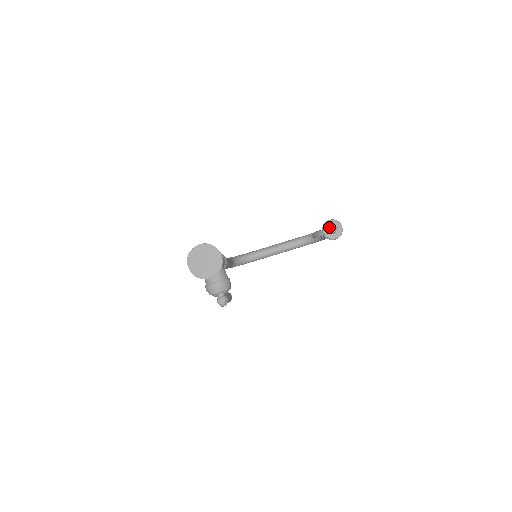
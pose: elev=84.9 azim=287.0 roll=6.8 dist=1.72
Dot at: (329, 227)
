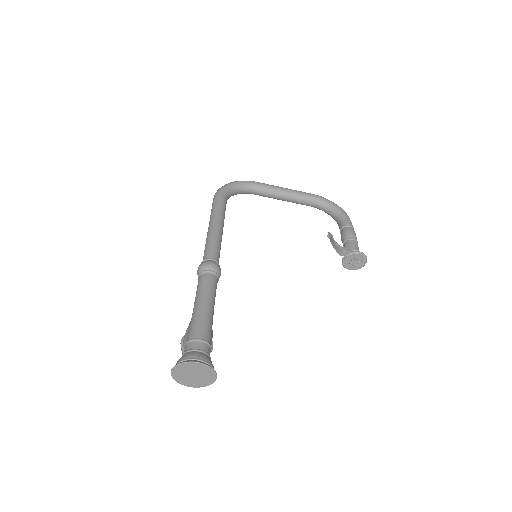
Dot at: (353, 259)
